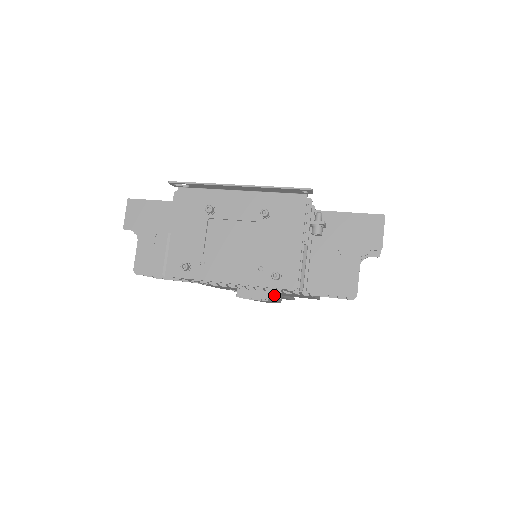
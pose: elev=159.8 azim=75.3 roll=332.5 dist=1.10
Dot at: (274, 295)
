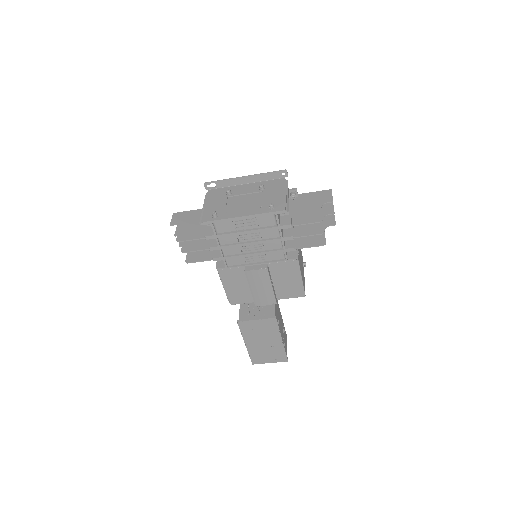
Dot at: (271, 279)
